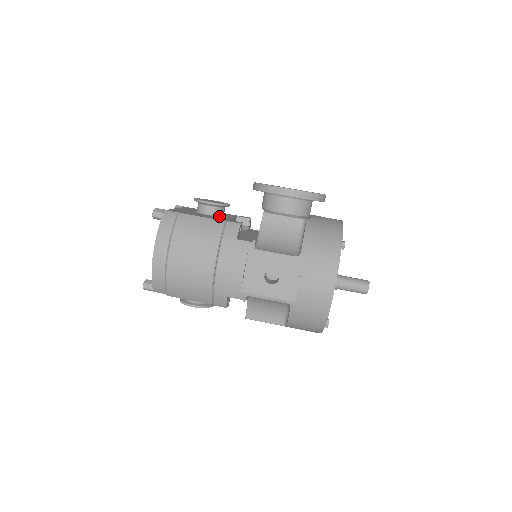
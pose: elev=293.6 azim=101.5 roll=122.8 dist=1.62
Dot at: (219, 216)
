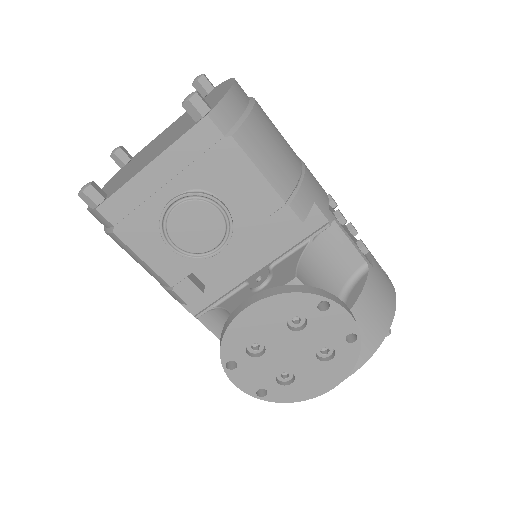
Dot at: occluded
